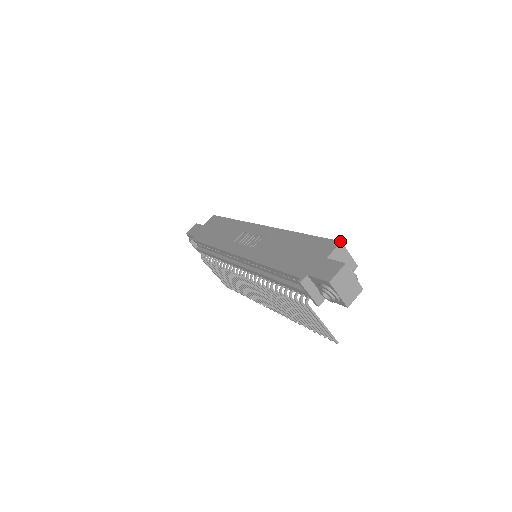
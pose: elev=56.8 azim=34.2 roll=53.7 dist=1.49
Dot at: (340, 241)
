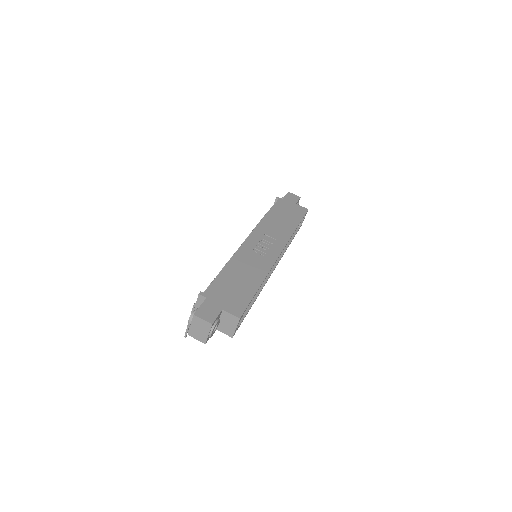
Dot at: (240, 317)
